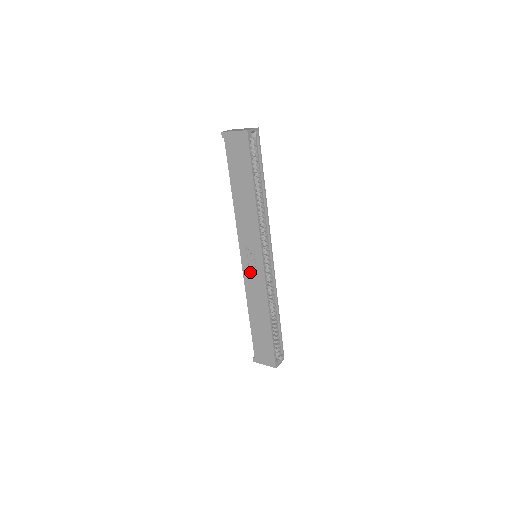
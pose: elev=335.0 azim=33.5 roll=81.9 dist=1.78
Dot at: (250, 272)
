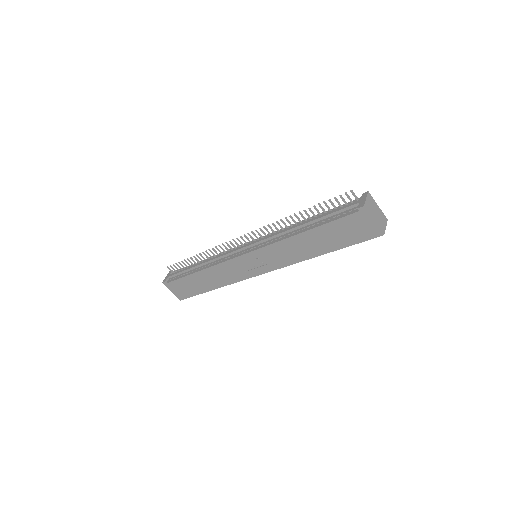
Dot at: (240, 265)
